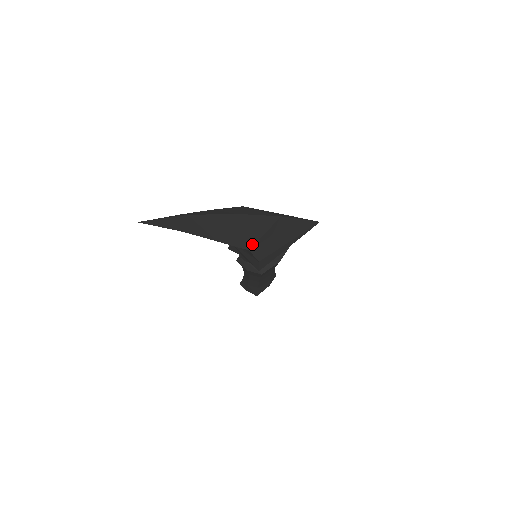
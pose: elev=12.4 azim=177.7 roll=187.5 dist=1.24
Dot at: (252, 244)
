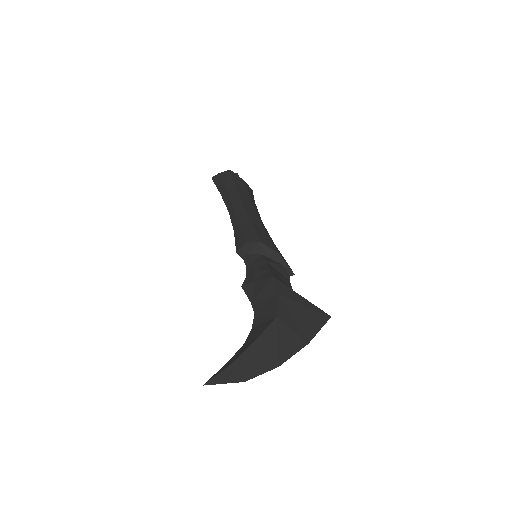
Dot at: occluded
